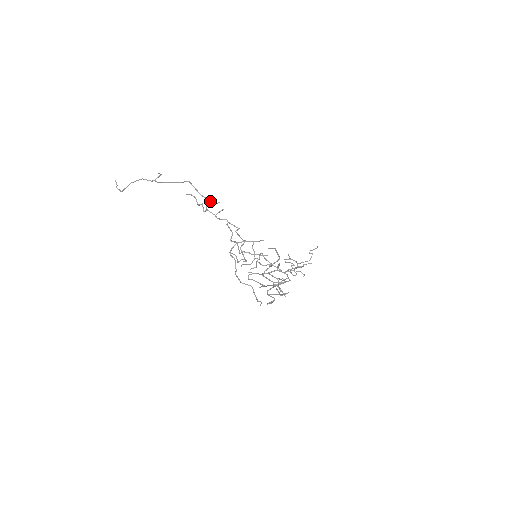
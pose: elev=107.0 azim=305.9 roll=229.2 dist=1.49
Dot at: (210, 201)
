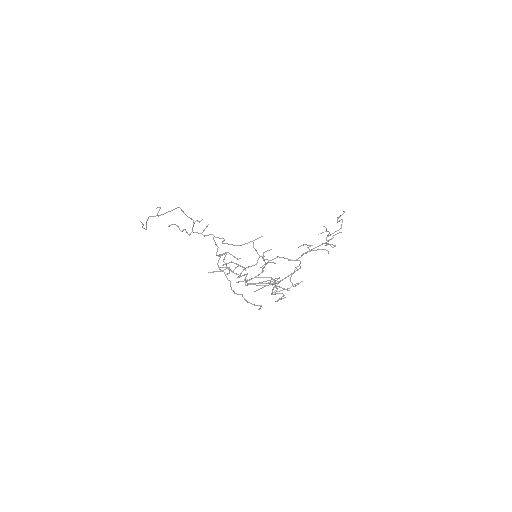
Dot at: (194, 222)
